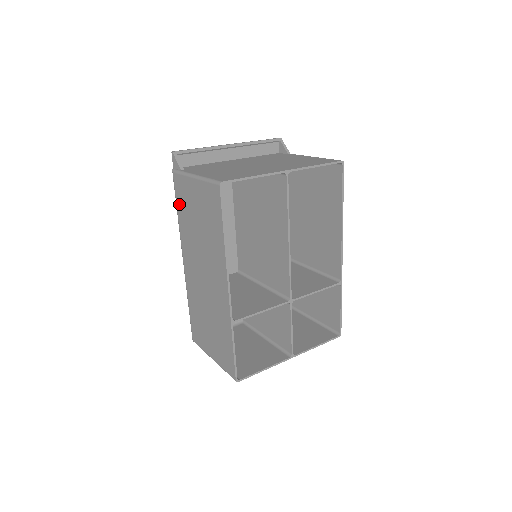
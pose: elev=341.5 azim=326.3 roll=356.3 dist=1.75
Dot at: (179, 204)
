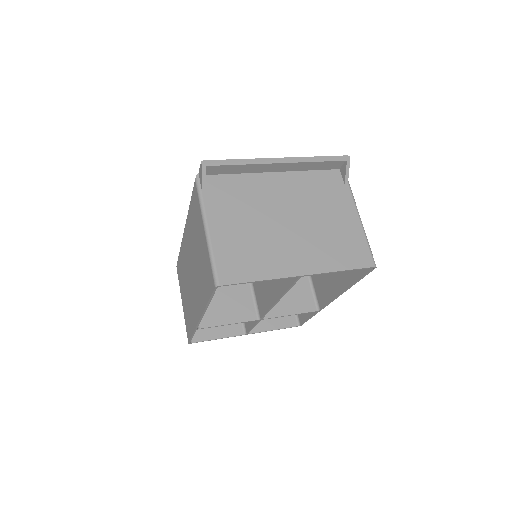
Dot at: (192, 206)
